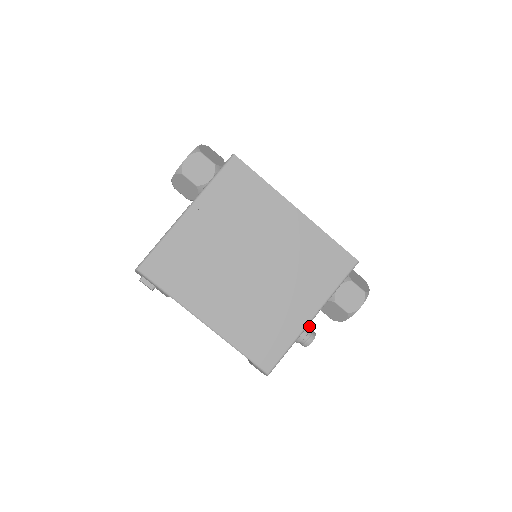
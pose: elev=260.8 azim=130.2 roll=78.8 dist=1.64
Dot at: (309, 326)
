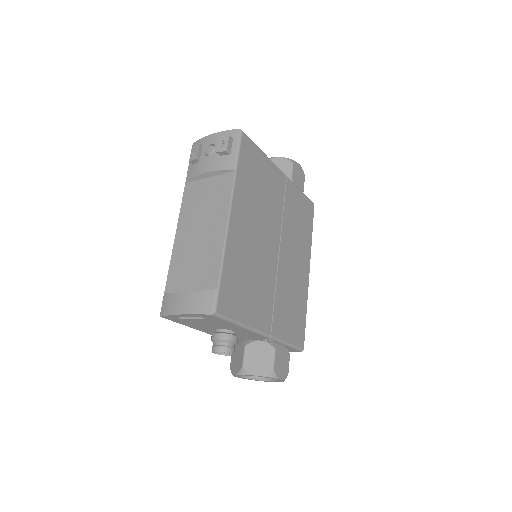
Dot at: occluded
